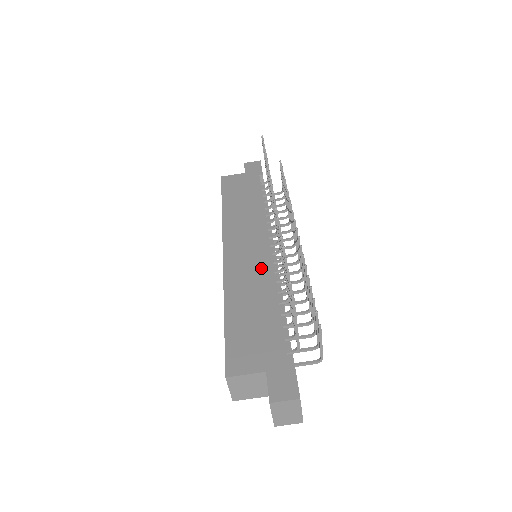
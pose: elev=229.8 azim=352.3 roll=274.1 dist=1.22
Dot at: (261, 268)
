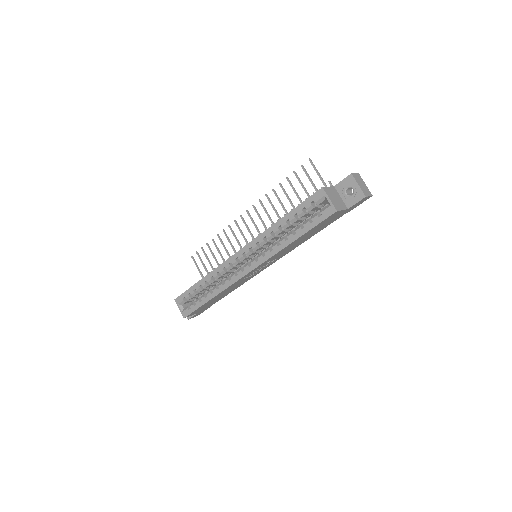
Dot at: occluded
